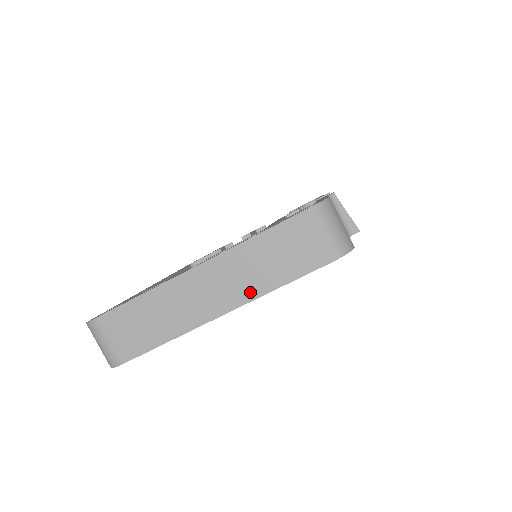
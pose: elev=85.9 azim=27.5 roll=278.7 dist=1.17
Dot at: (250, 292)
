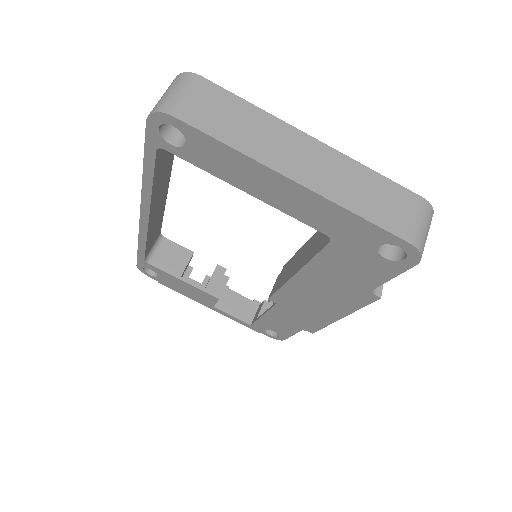
Dot at: (333, 193)
